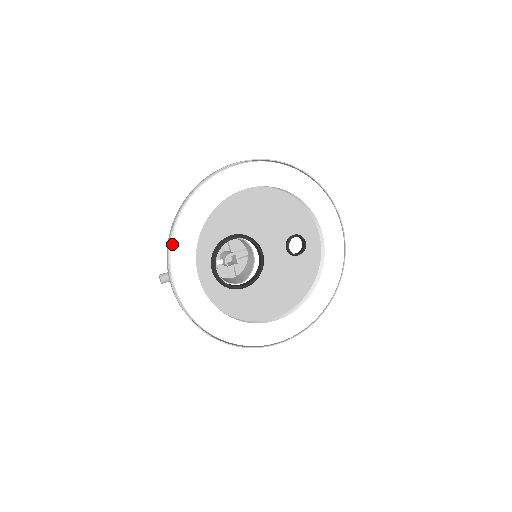
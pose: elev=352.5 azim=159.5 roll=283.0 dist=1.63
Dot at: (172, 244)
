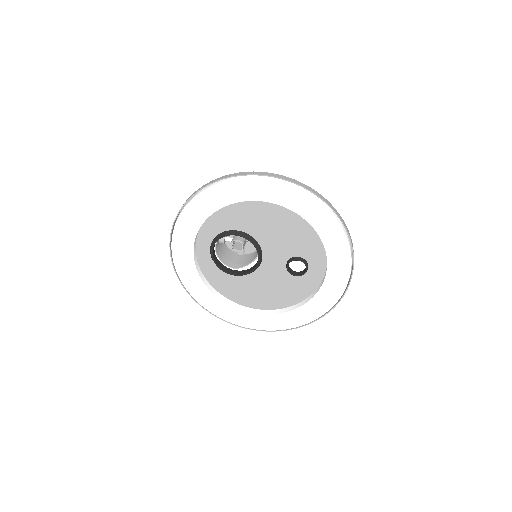
Dot at: (179, 216)
